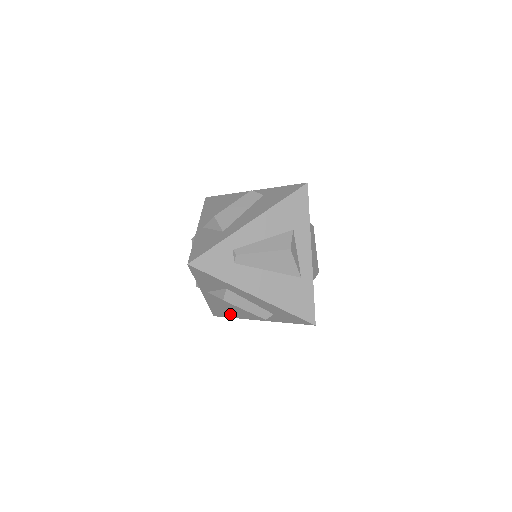
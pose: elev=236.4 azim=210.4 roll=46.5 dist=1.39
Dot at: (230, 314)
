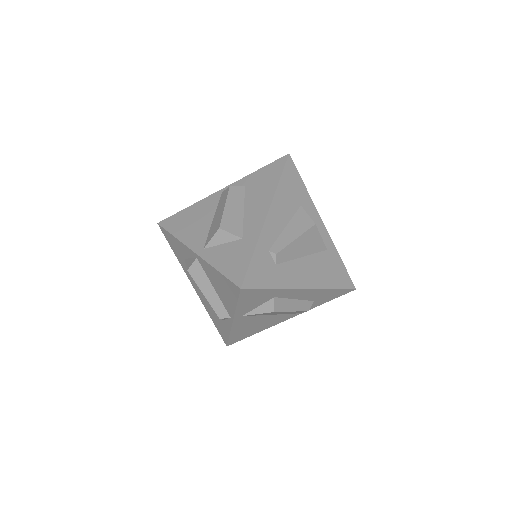
Dot at: (253, 331)
